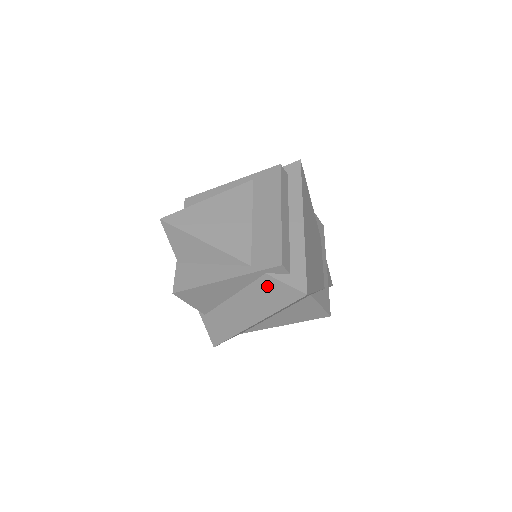
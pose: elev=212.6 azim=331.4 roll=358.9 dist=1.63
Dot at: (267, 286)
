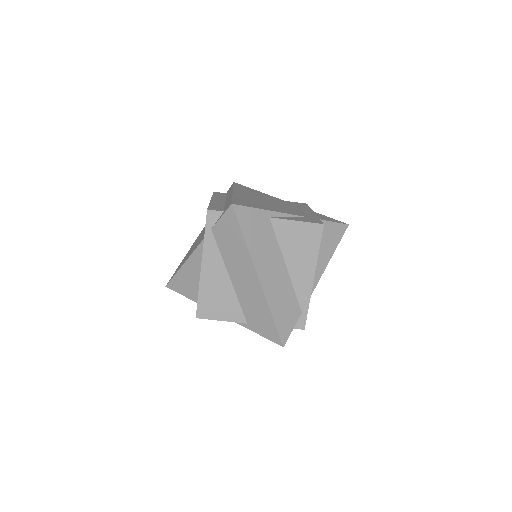
Dot at: (222, 236)
